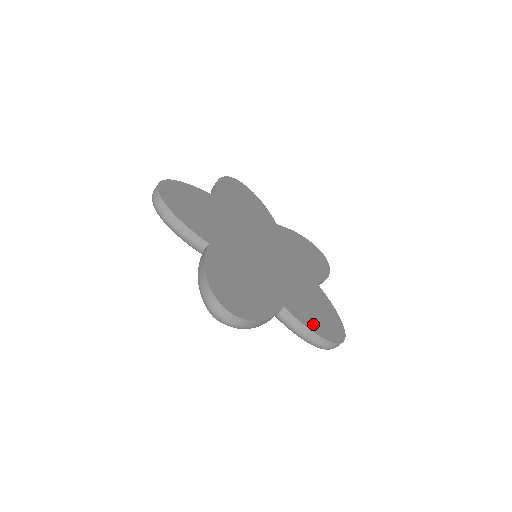
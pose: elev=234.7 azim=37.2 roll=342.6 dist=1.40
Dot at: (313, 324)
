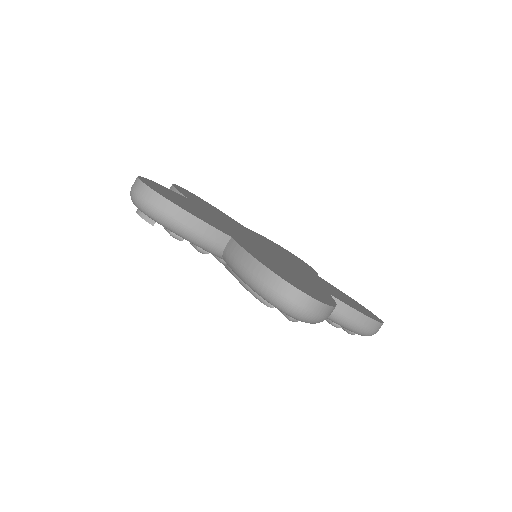
Dot at: (265, 262)
